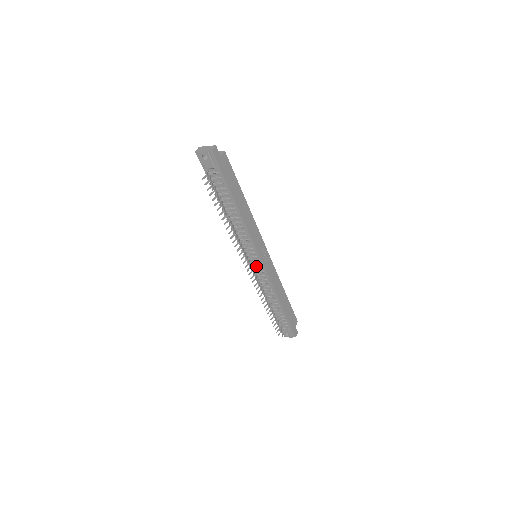
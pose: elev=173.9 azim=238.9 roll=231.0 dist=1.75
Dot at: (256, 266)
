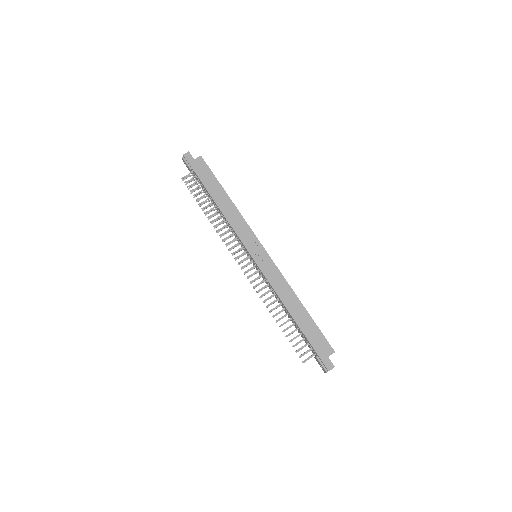
Dot at: occluded
